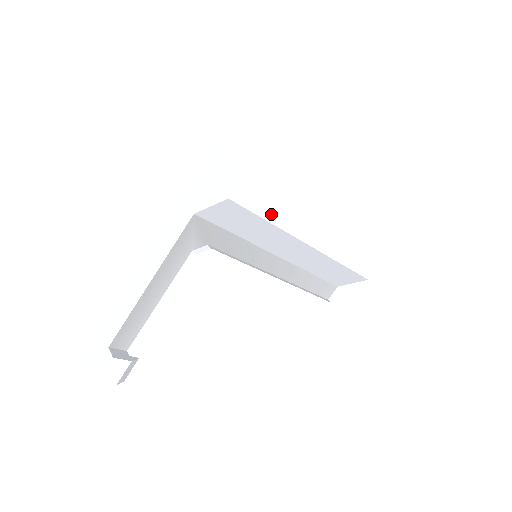
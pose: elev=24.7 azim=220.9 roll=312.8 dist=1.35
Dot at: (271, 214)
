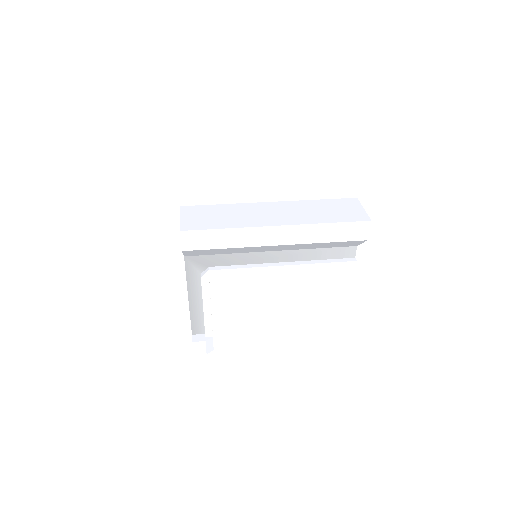
Dot at: (221, 244)
